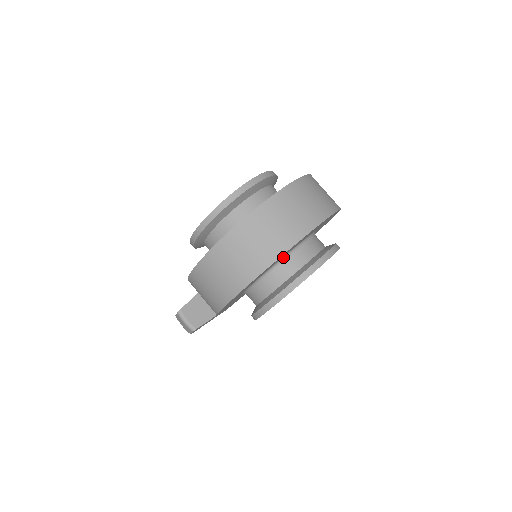
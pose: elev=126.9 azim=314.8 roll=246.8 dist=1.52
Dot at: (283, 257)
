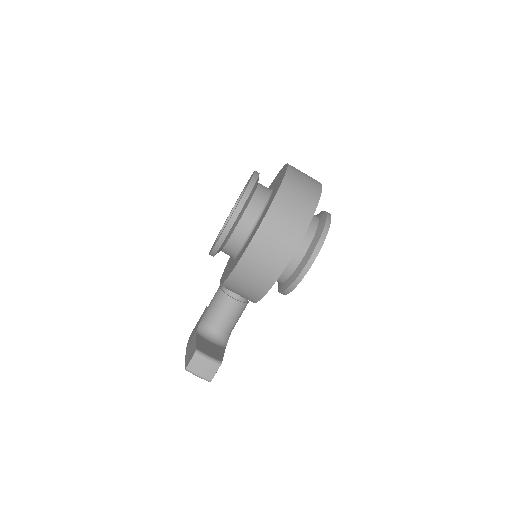
Dot at: occluded
